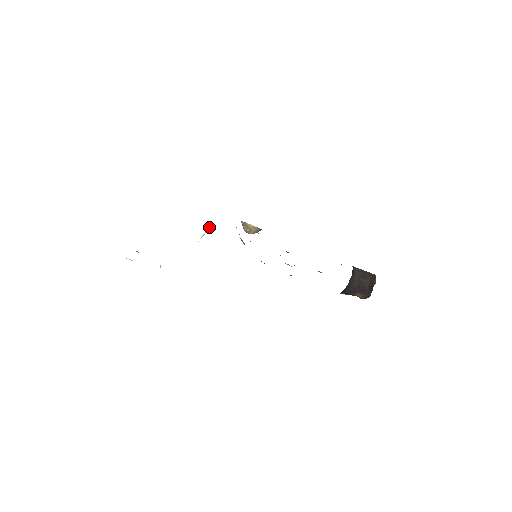
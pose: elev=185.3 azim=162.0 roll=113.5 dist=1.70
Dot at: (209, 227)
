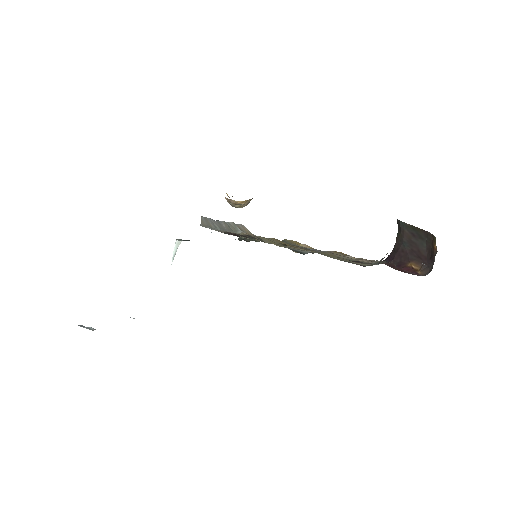
Dot at: (177, 243)
